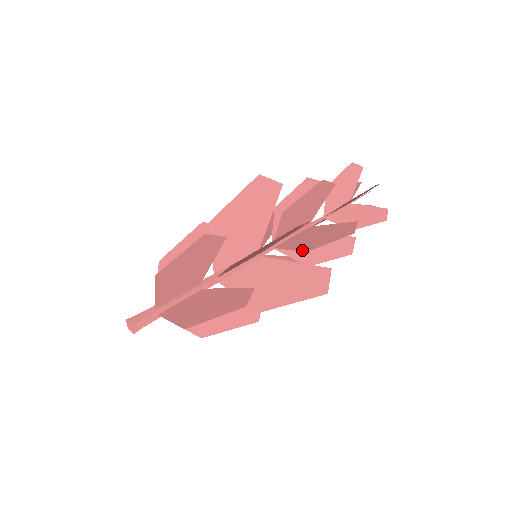
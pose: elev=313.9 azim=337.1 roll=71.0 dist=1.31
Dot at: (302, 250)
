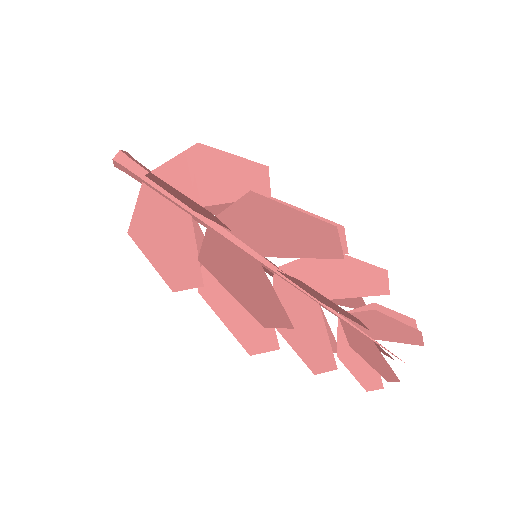
Dot at: (299, 280)
